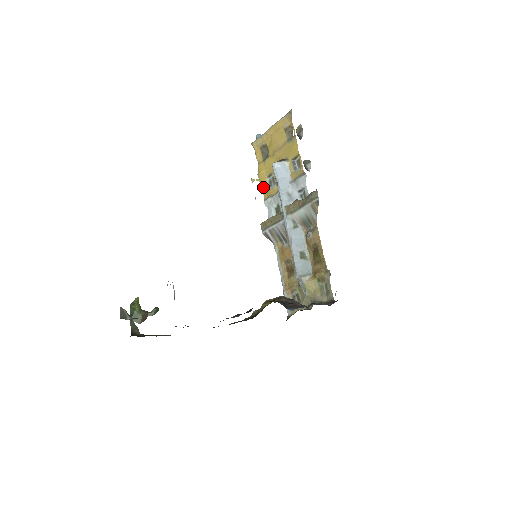
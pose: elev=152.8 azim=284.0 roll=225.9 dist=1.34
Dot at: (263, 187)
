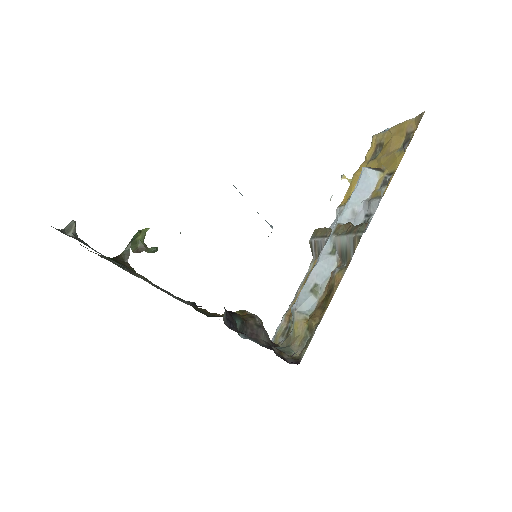
Dot at: (348, 191)
